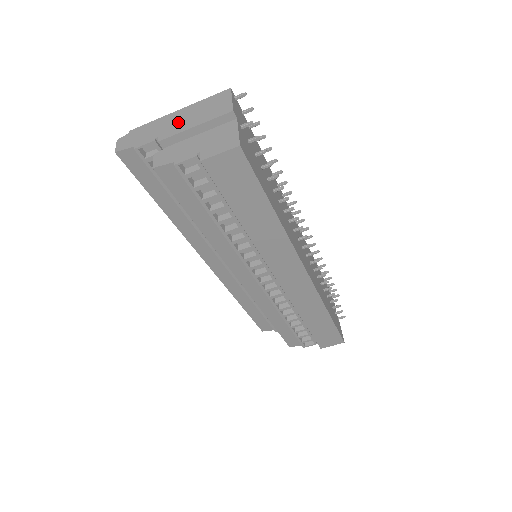
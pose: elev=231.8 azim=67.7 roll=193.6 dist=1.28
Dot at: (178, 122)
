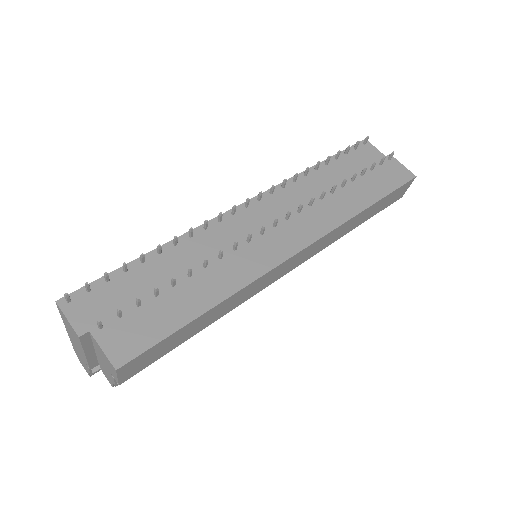
Dot at: (77, 347)
